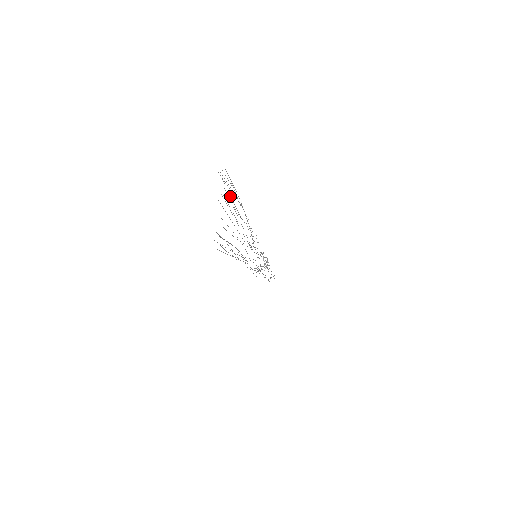
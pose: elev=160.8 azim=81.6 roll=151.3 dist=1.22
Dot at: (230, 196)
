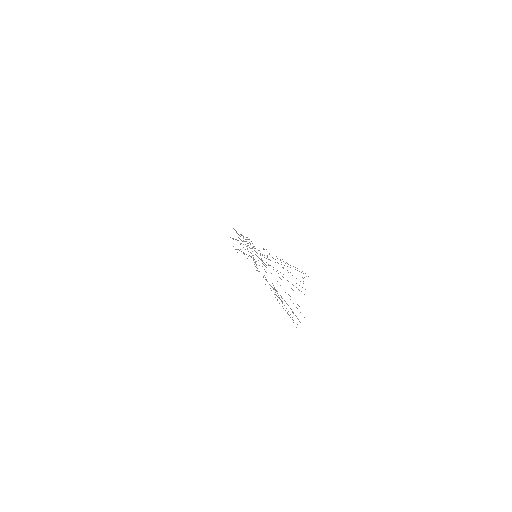
Dot at: occluded
